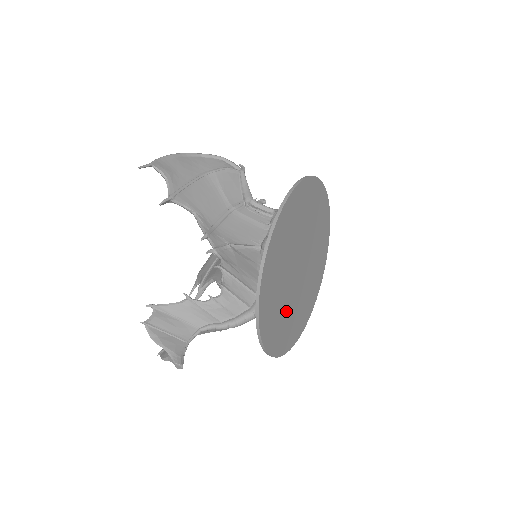
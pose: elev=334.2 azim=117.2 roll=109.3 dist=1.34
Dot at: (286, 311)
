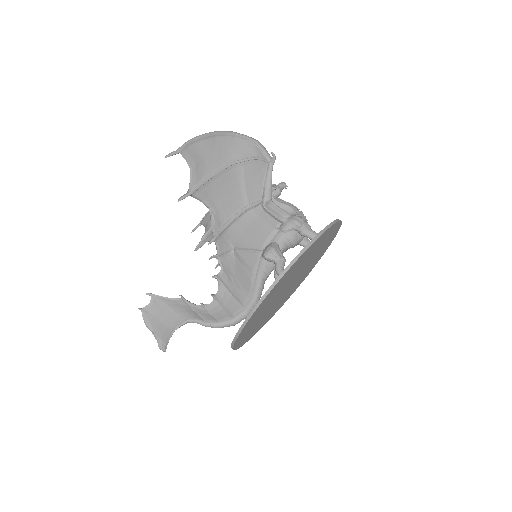
Dot at: (264, 317)
